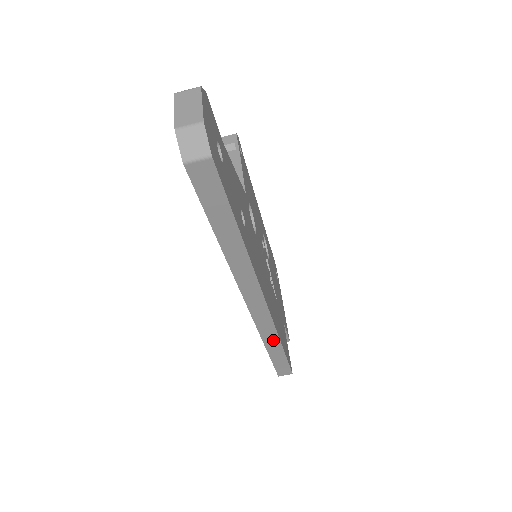
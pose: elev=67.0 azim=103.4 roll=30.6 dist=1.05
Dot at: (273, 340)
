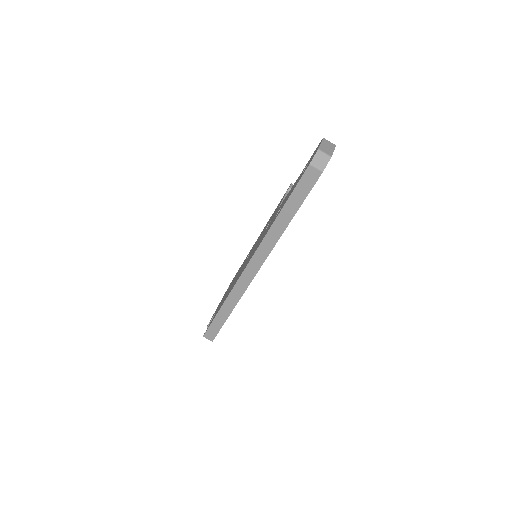
Dot at: (232, 302)
